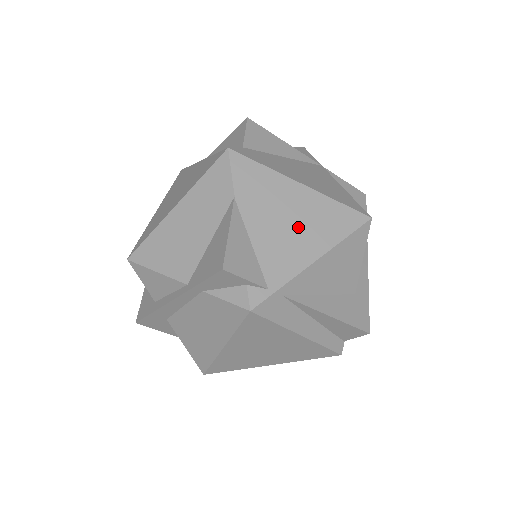
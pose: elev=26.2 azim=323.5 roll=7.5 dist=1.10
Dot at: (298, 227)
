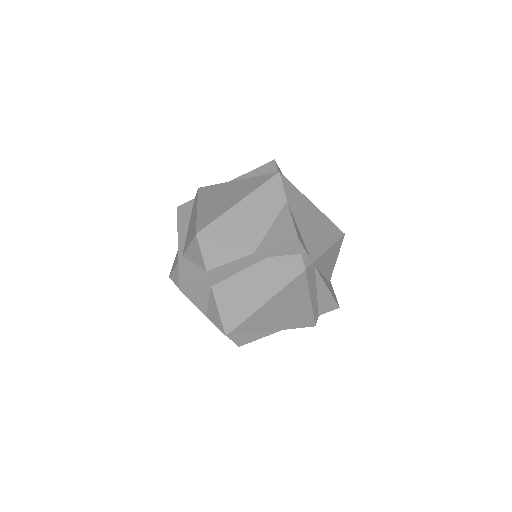
Dot at: (317, 228)
